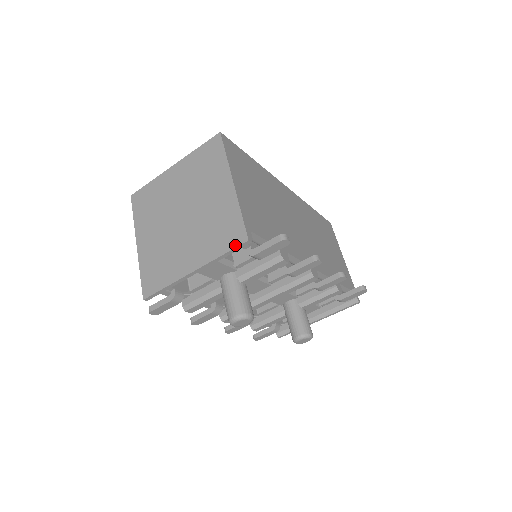
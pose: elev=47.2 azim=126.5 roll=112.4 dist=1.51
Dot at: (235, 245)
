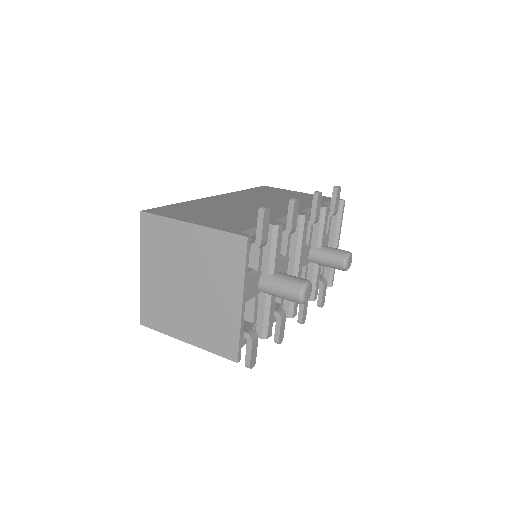
Dot at: (244, 251)
